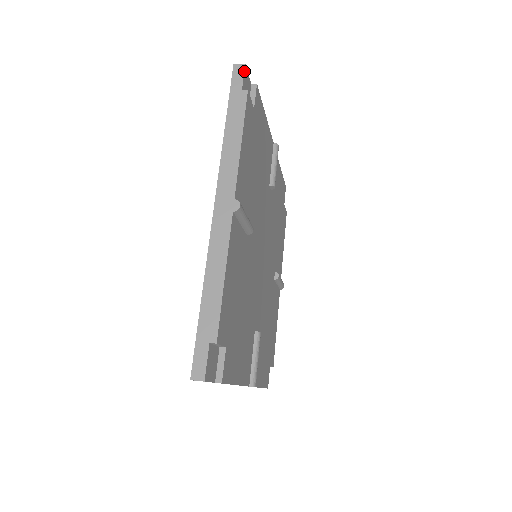
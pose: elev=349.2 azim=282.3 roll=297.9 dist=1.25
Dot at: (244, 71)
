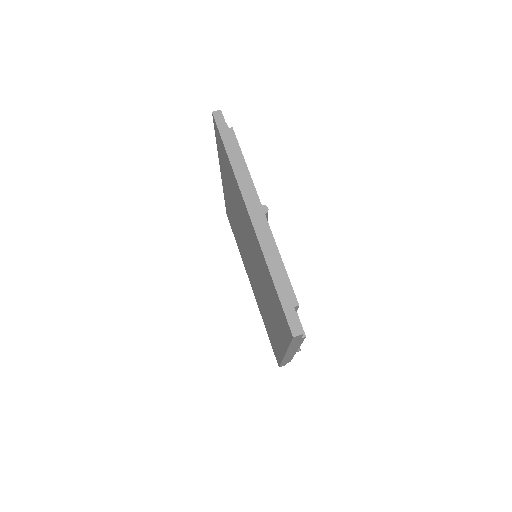
Dot at: occluded
